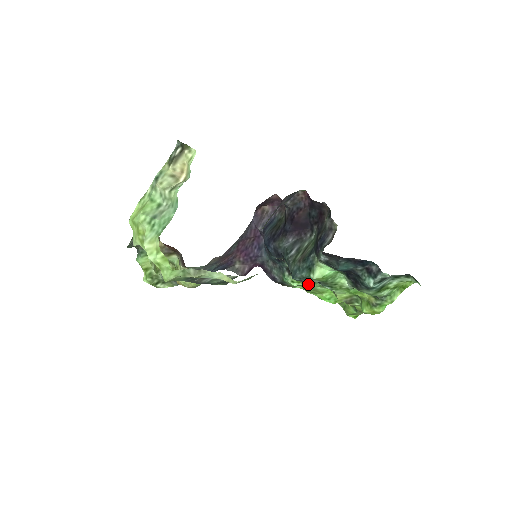
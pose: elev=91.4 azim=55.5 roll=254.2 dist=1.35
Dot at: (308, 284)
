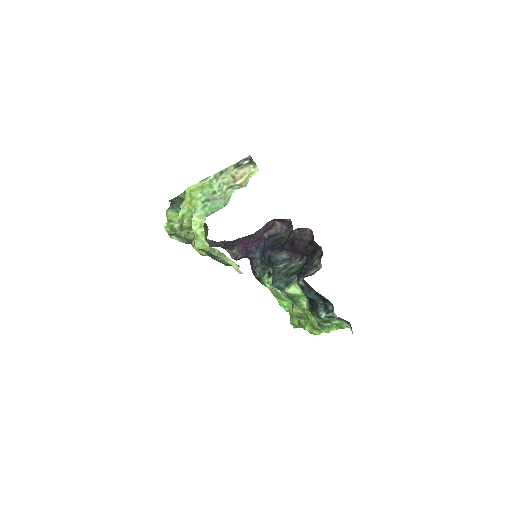
Dot at: (277, 290)
